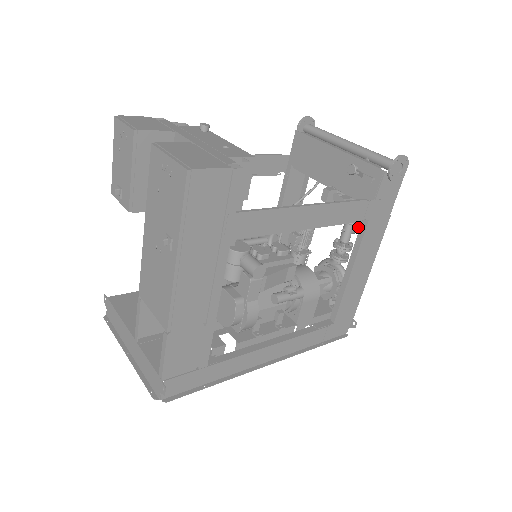
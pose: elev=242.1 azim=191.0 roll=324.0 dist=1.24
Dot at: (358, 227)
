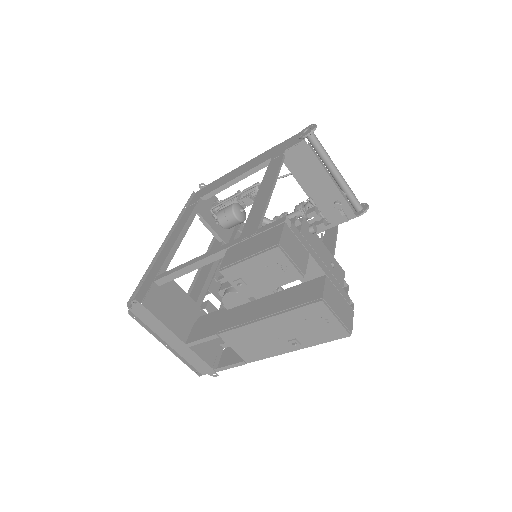
Dot at: occluded
